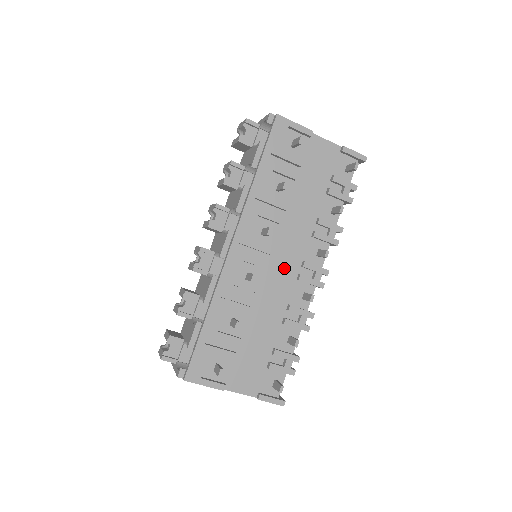
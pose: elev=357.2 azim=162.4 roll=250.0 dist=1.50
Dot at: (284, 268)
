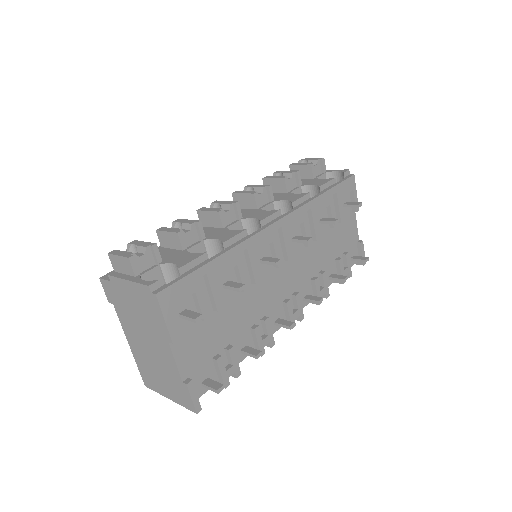
Dot at: (283, 283)
